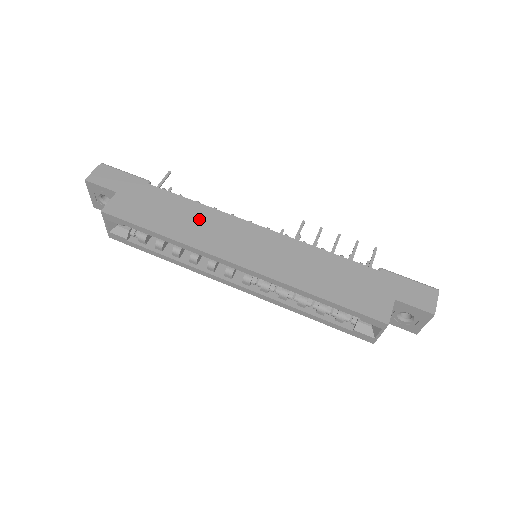
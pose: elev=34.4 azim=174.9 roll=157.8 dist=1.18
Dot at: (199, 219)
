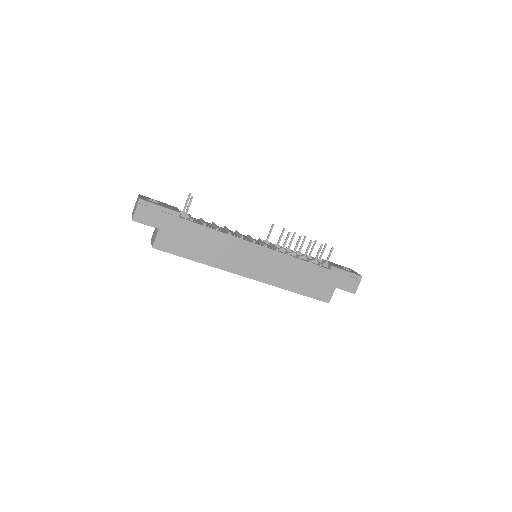
Dot at: (221, 246)
